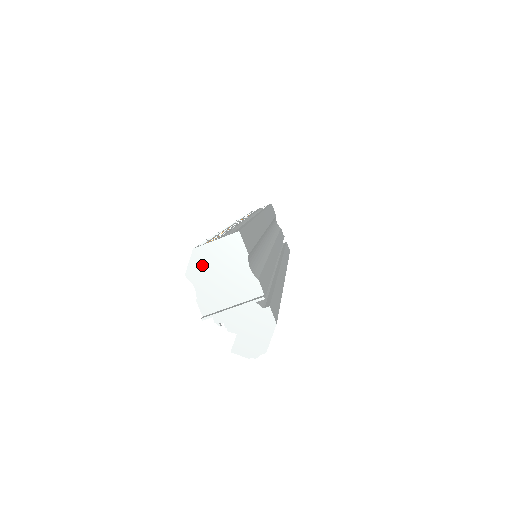
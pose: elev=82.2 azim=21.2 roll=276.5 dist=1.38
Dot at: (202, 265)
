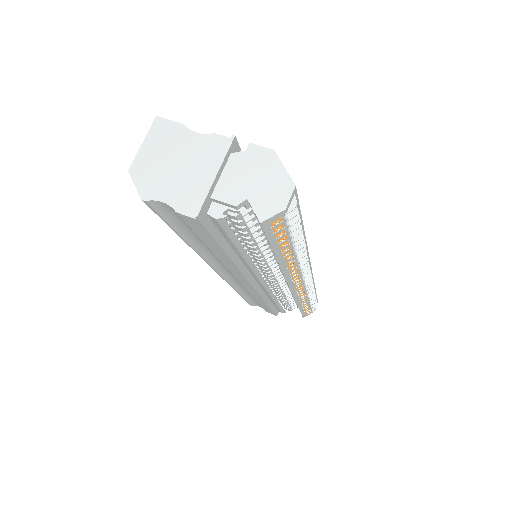
Dot at: (150, 175)
